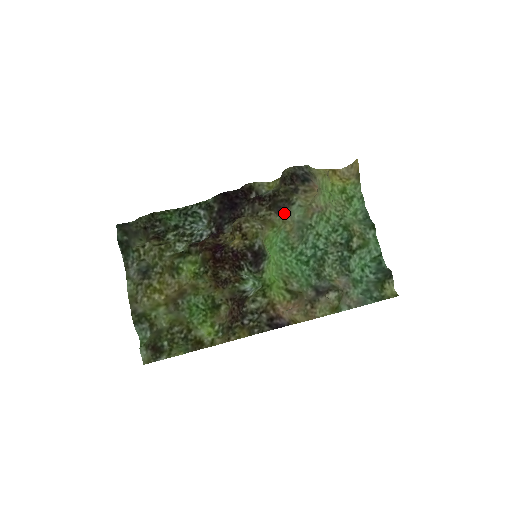
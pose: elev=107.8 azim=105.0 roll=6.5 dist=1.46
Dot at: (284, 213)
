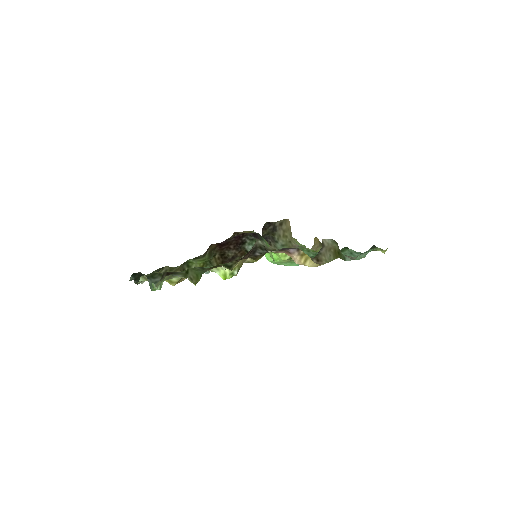
Dot at: (271, 245)
